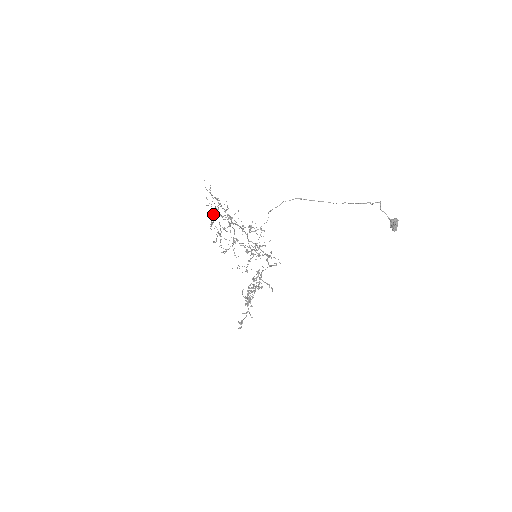
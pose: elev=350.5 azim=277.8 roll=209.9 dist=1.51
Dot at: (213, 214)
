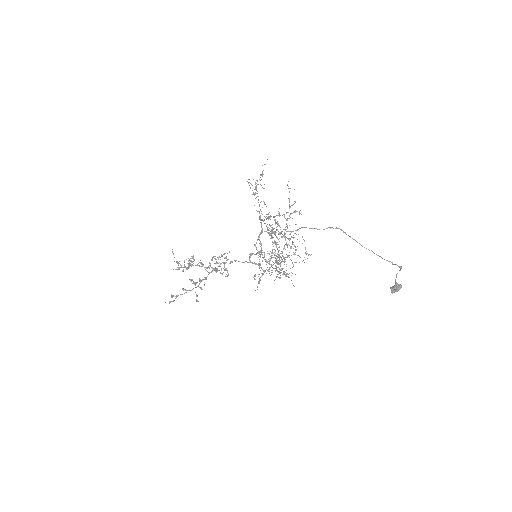
Dot at: occluded
